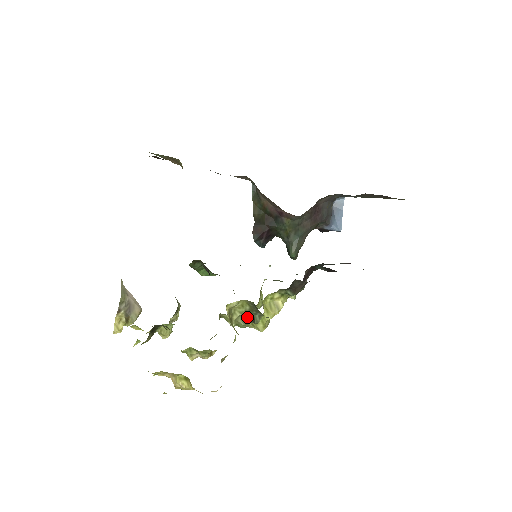
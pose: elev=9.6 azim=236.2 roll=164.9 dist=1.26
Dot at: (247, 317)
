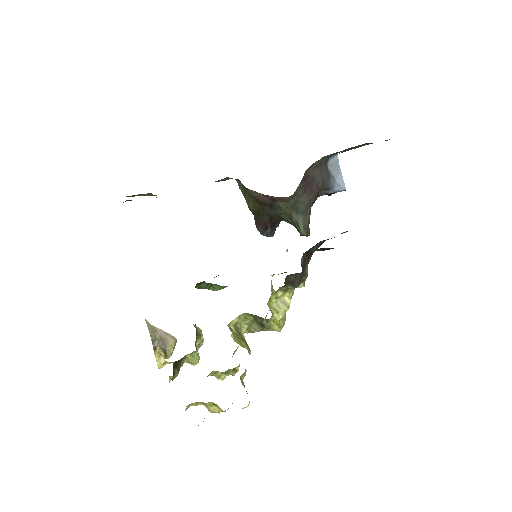
Dot at: (257, 325)
